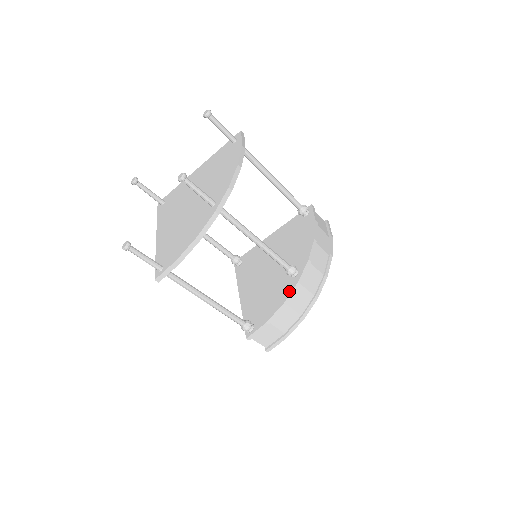
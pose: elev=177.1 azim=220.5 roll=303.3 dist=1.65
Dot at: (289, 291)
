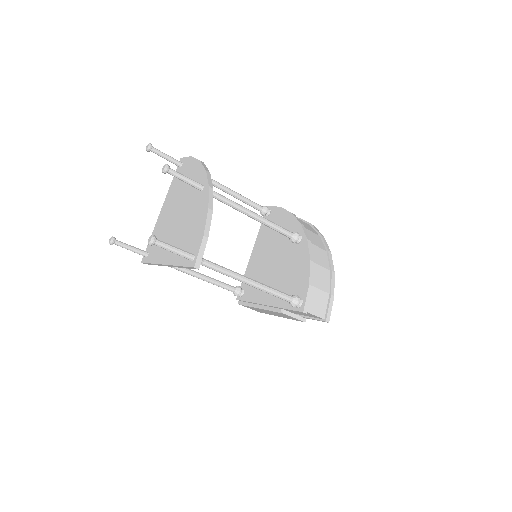
Dot at: (306, 251)
